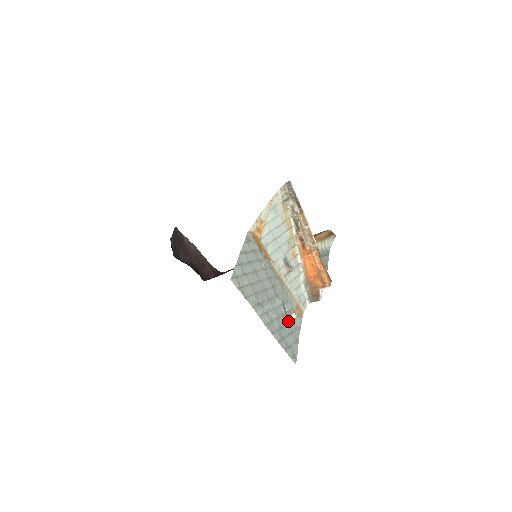
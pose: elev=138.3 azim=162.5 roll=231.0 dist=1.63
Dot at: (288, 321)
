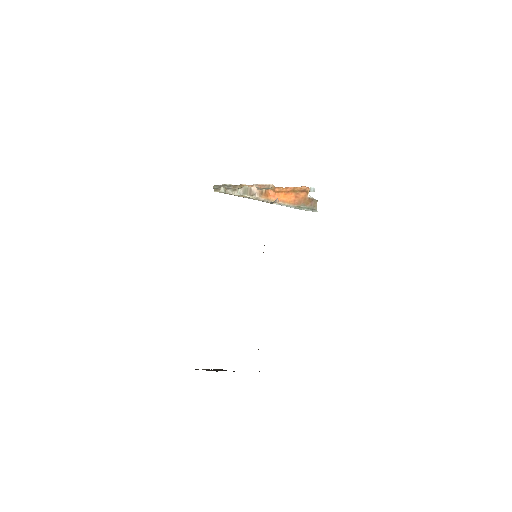
Dot at: occluded
